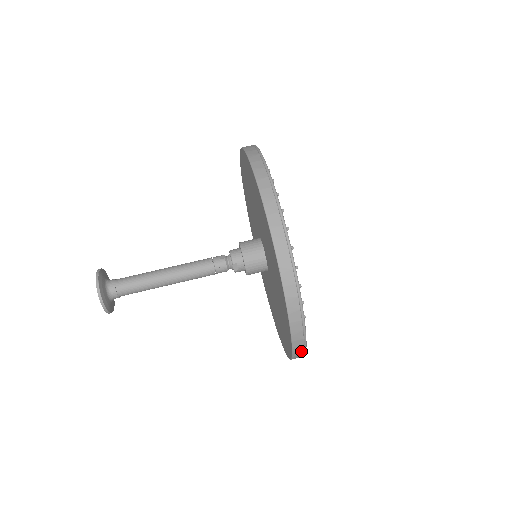
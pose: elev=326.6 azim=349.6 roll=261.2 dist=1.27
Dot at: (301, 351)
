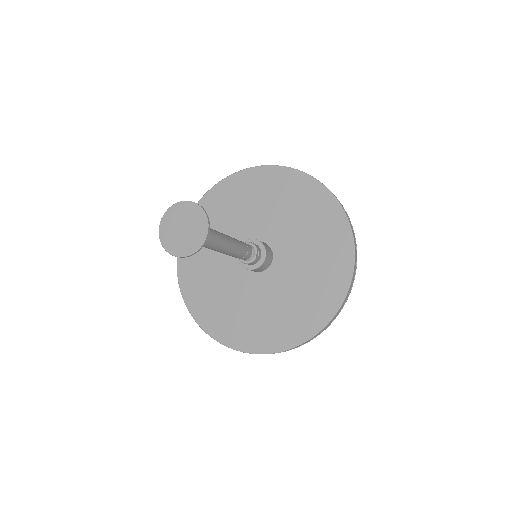
Dot at: (342, 306)
